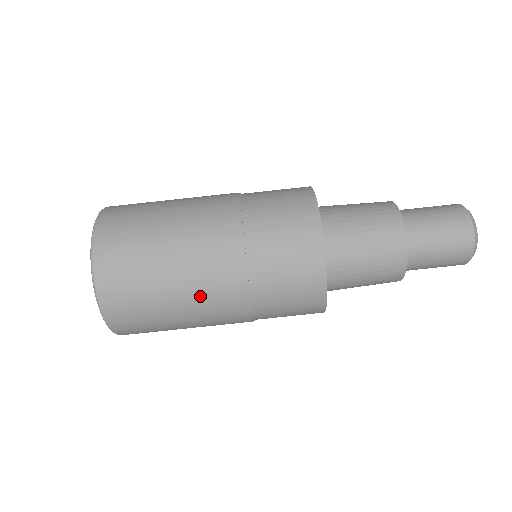
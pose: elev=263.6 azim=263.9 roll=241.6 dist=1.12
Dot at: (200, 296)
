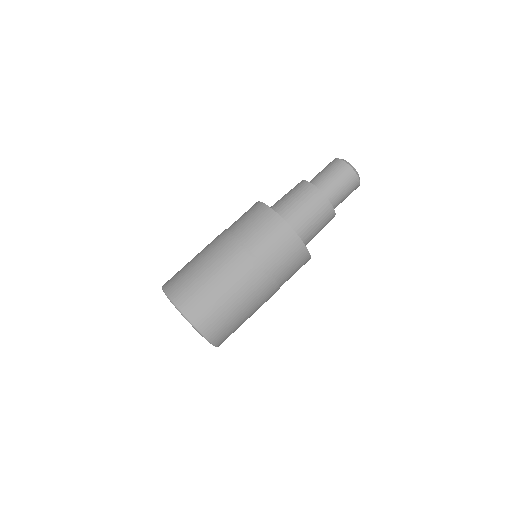
Dot at: (229, 272)
